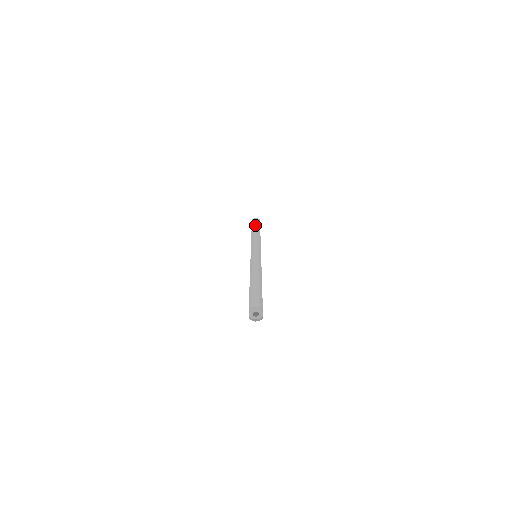
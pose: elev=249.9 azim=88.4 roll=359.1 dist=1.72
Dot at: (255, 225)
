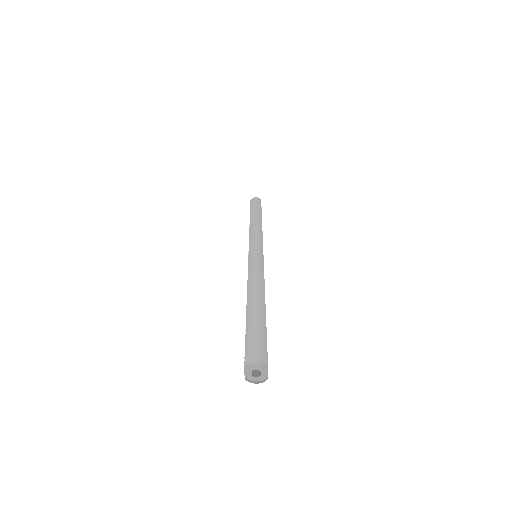
Dot at: (255, 208)
